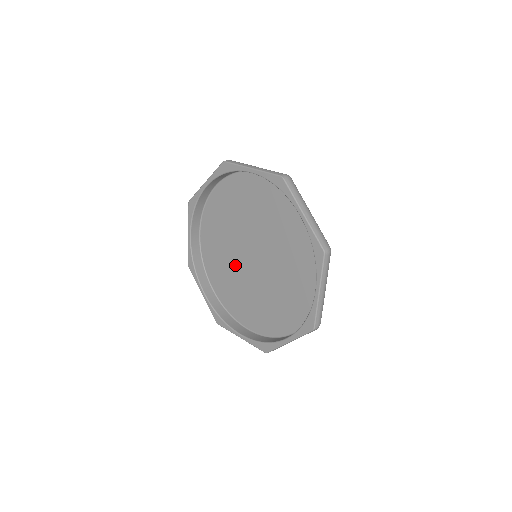
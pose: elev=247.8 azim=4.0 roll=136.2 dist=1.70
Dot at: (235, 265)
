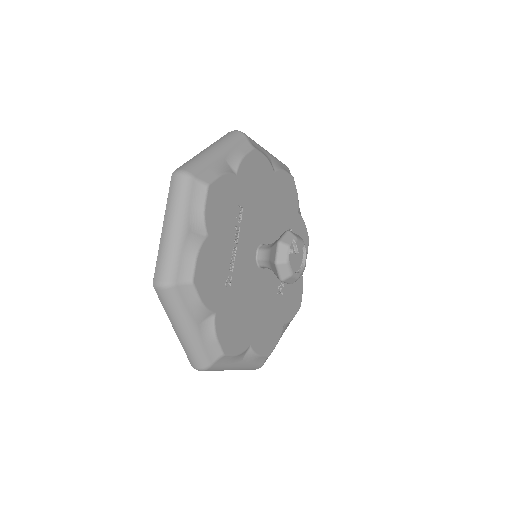
Dot at: occluded
